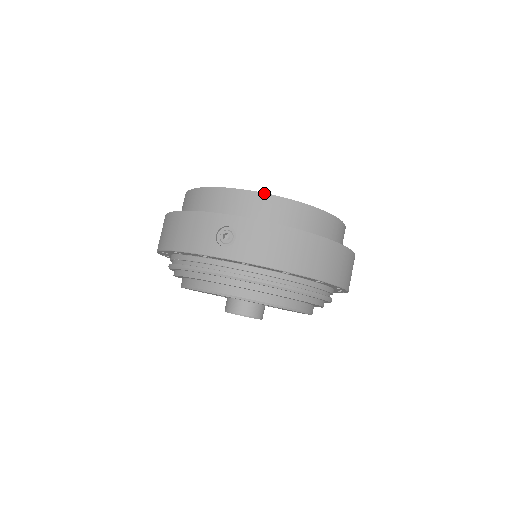
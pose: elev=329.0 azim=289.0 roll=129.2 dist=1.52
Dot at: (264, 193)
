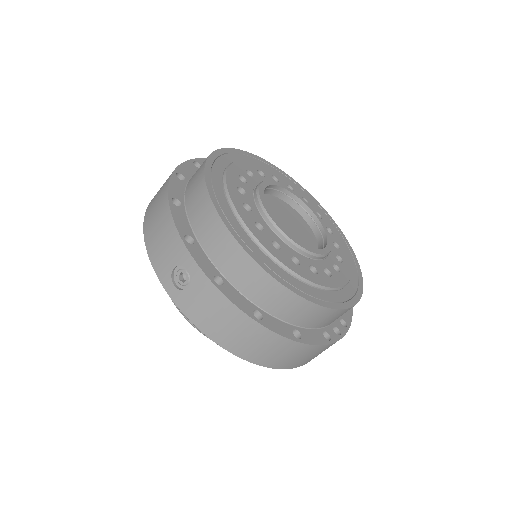
Dot at: (250, 257)
